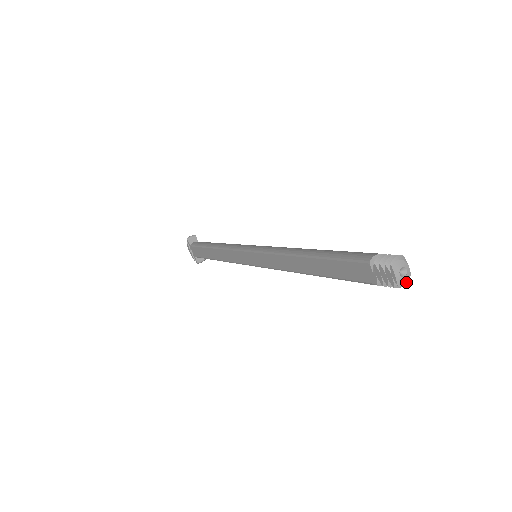
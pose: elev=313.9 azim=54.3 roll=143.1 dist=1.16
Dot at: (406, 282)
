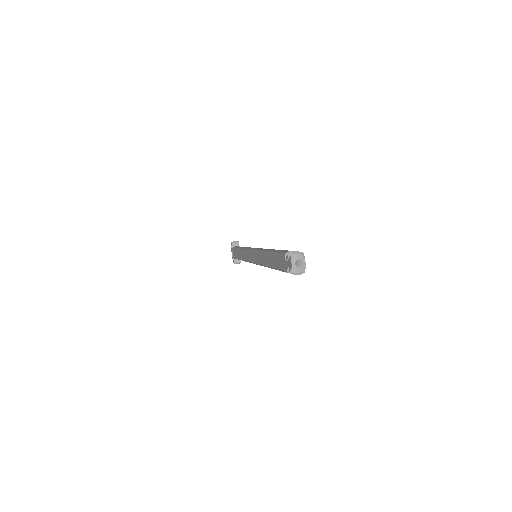
Dot at: (300, 271)
